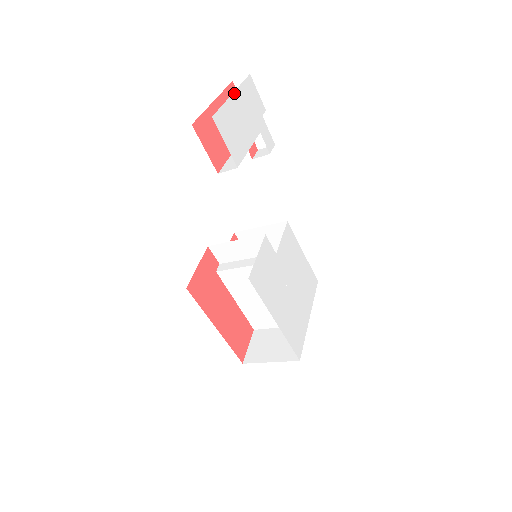
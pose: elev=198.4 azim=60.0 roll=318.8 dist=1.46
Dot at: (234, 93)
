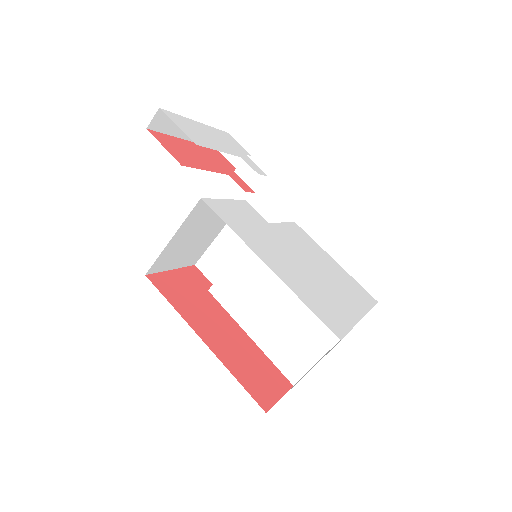
Dot at: (200, 123)
